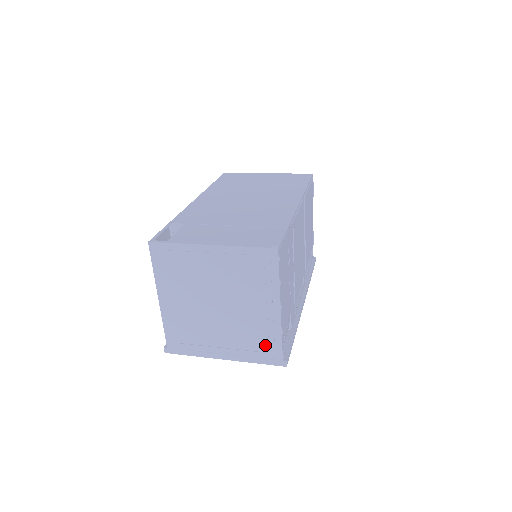
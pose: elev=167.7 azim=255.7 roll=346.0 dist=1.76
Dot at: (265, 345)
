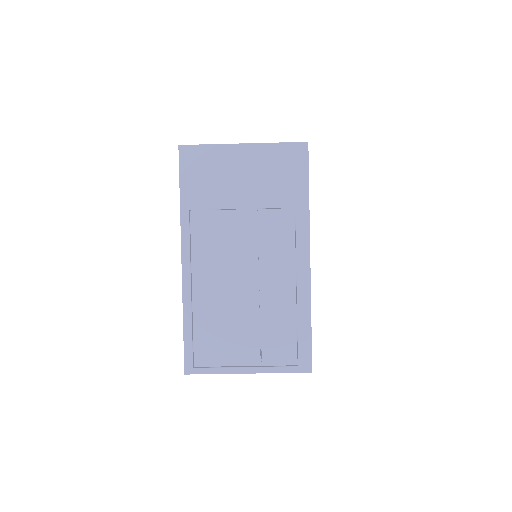
Dot at: occluded
